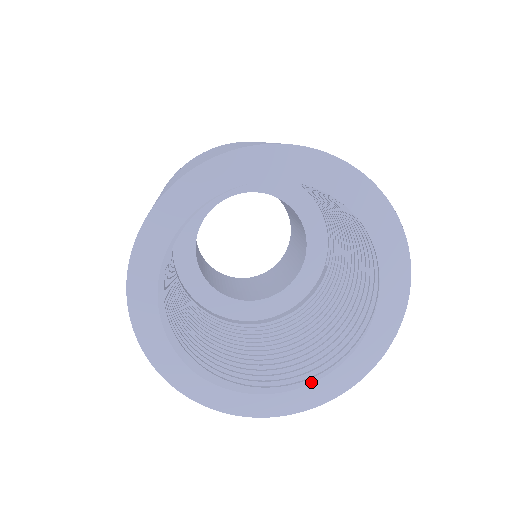
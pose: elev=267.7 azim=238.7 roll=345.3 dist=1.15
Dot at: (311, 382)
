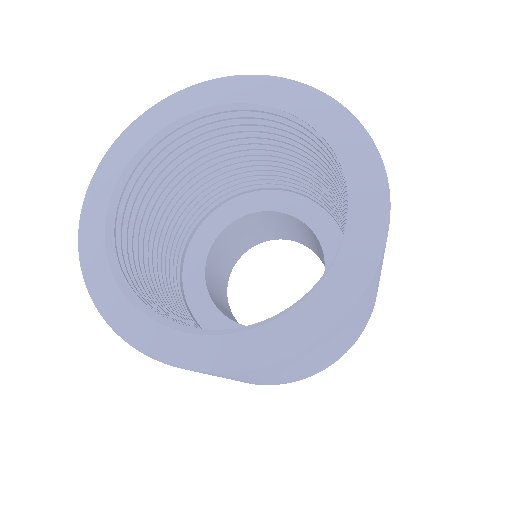
Dot at: (235, 331)
